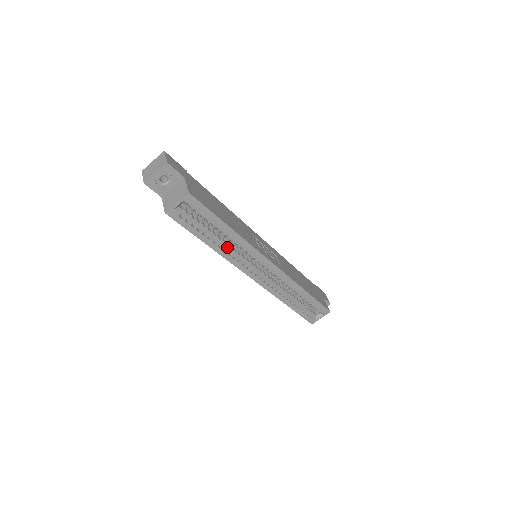
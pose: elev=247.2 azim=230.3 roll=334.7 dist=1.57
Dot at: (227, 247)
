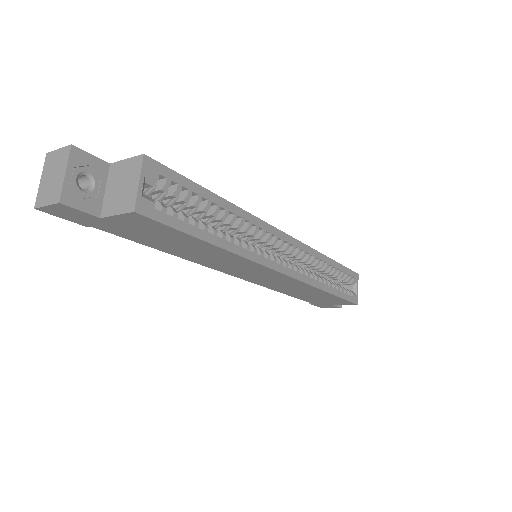
Dot at: occluded
